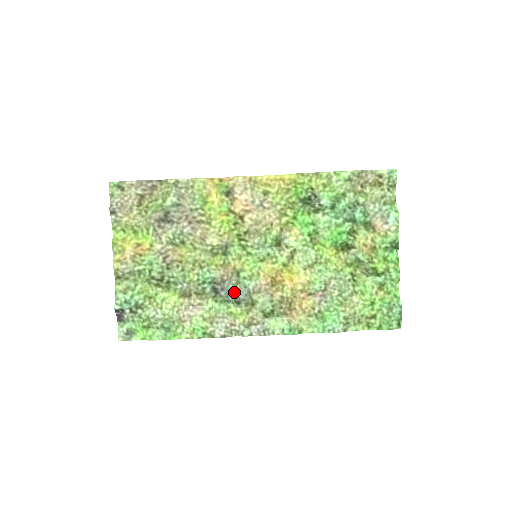
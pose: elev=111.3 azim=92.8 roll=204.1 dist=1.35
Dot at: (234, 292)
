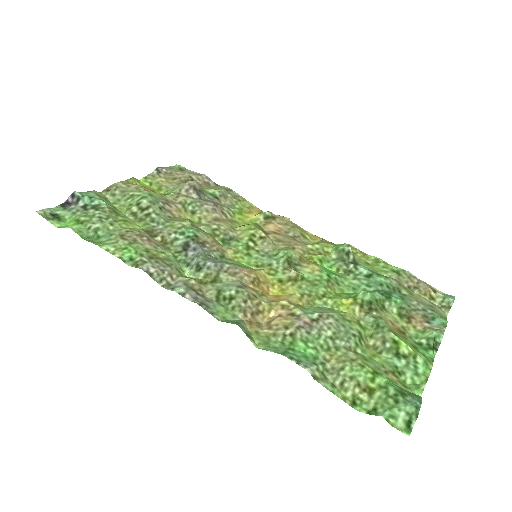
Dot at: (205, 256)
